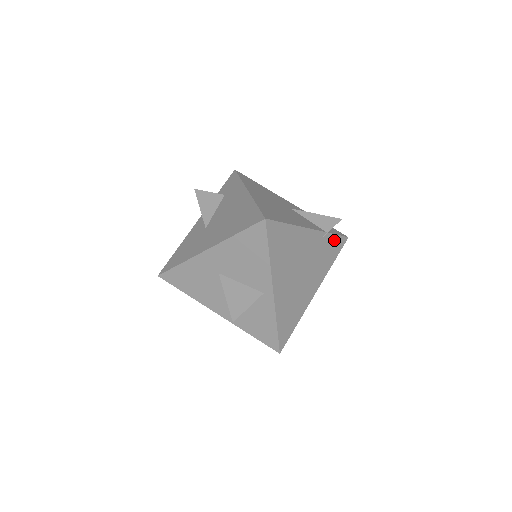
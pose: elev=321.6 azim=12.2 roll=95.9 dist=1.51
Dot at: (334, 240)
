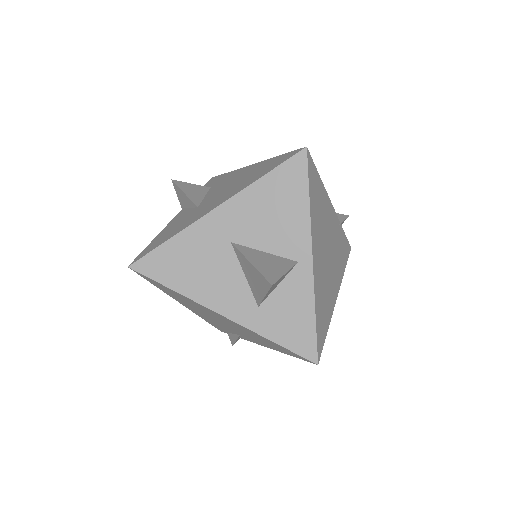
Dot at: (344, 240)
